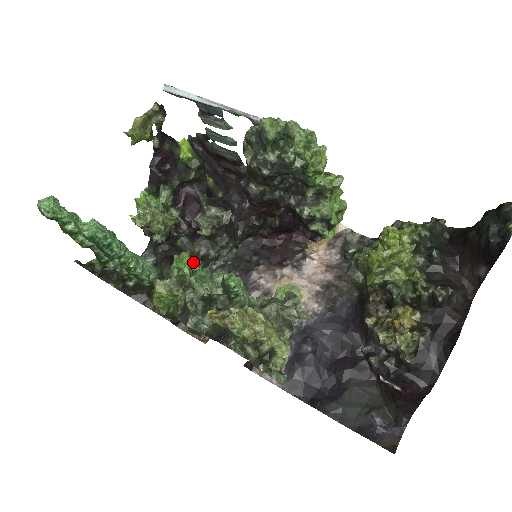
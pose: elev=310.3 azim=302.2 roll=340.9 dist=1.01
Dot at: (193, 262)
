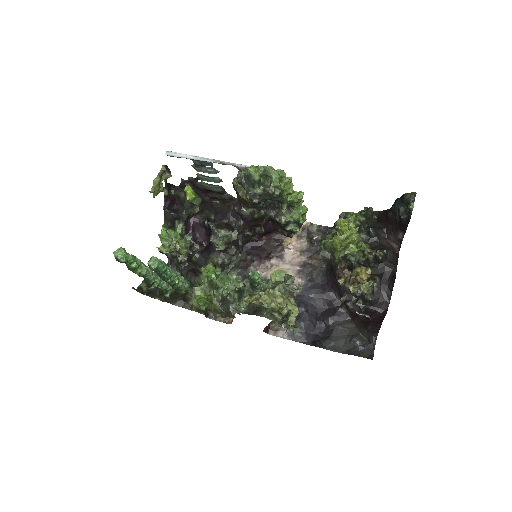
Dot at: (216, 270)
